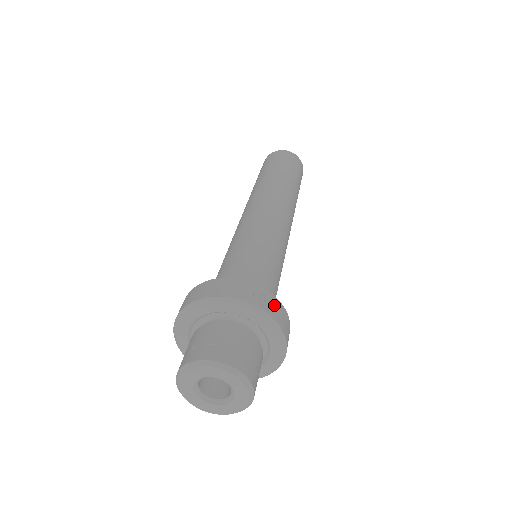
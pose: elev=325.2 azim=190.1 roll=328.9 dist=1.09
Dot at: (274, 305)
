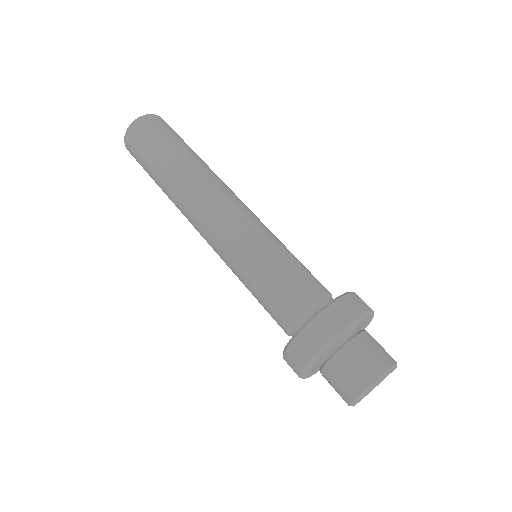
Dot at: occluded
